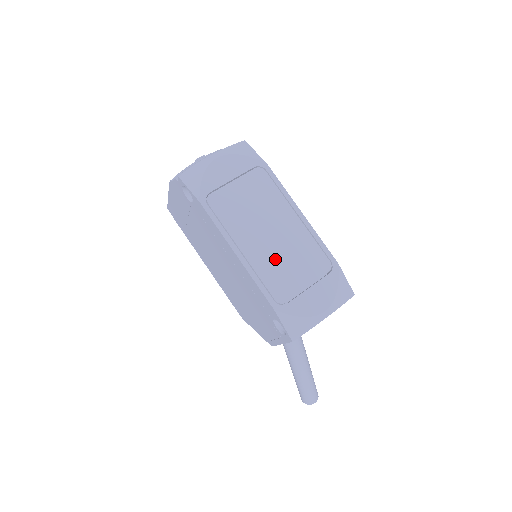
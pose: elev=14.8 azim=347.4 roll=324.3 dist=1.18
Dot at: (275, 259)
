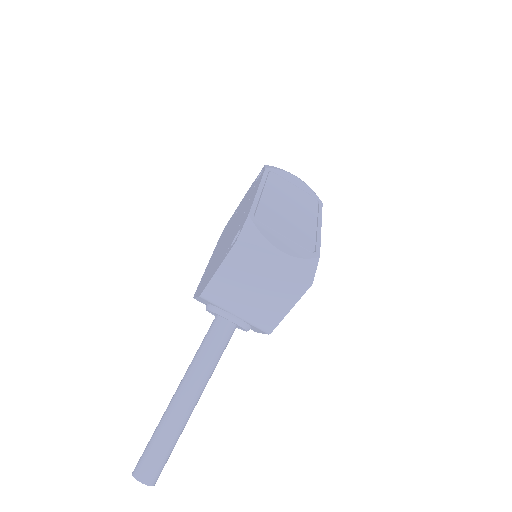
Dot at: (279, 212)
